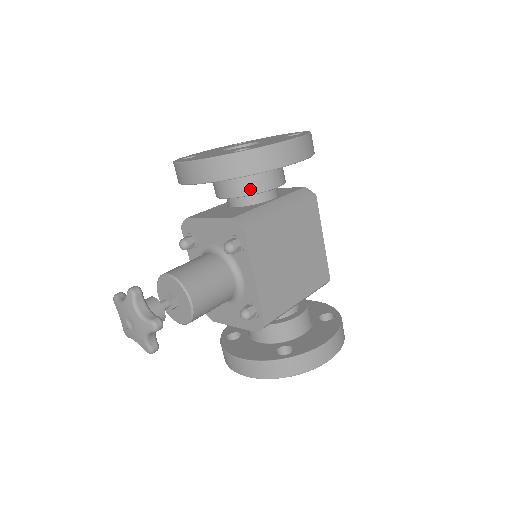
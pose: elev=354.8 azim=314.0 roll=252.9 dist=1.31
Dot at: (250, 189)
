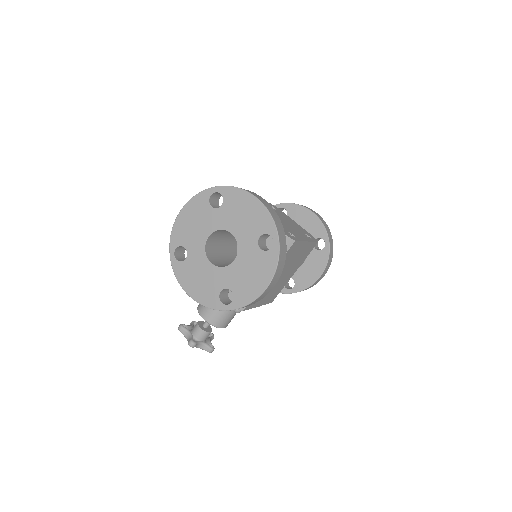
Dot at: occluded
